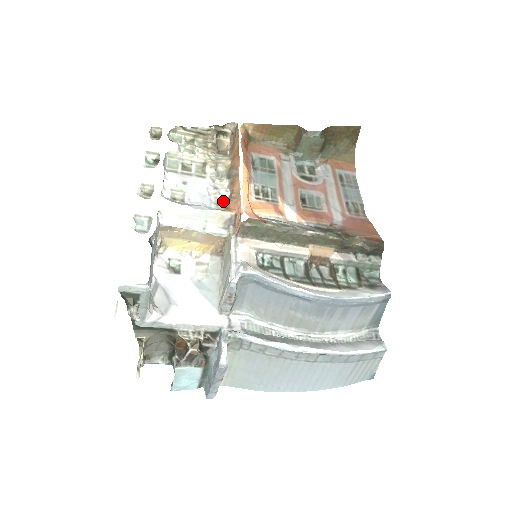
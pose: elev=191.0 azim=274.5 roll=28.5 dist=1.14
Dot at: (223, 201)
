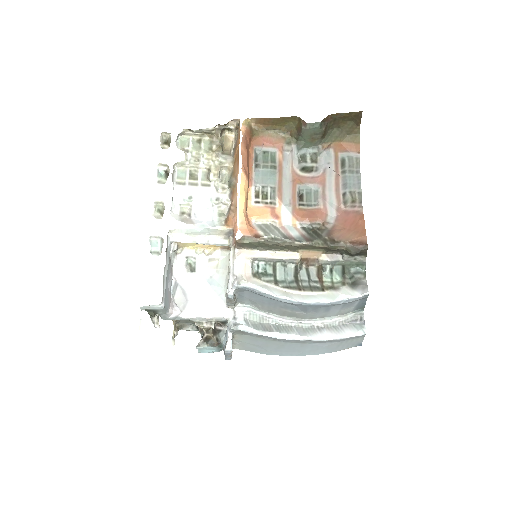
Dot at: (225, 211)
